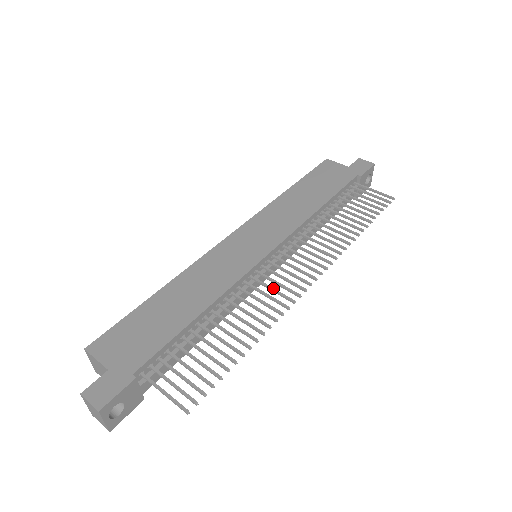
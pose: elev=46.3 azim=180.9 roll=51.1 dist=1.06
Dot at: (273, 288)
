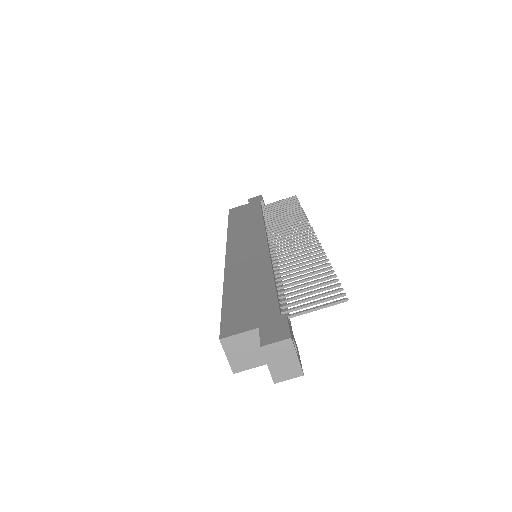
Dot at: (295, 247)
